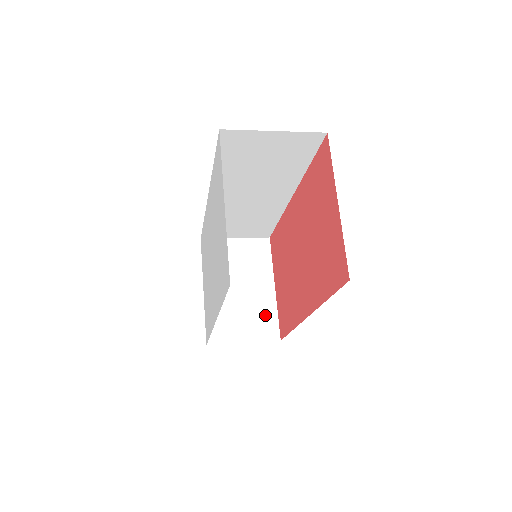
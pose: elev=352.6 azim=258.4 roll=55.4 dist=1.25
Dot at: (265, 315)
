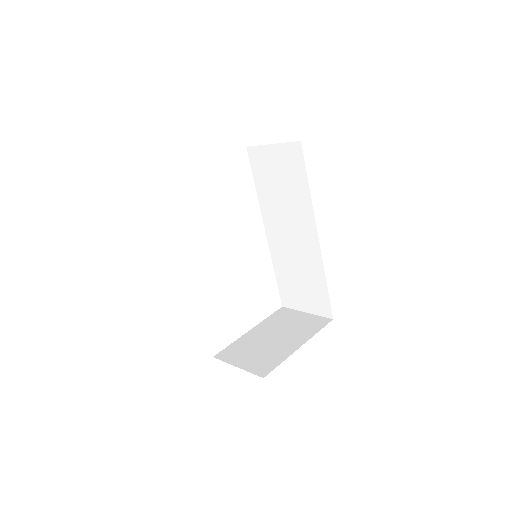
Dot at: (272, 358)
